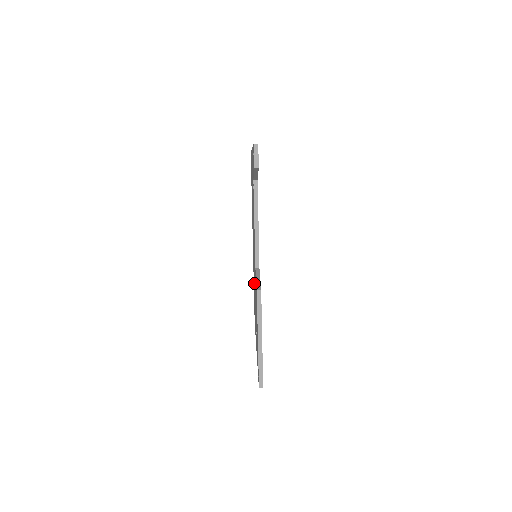
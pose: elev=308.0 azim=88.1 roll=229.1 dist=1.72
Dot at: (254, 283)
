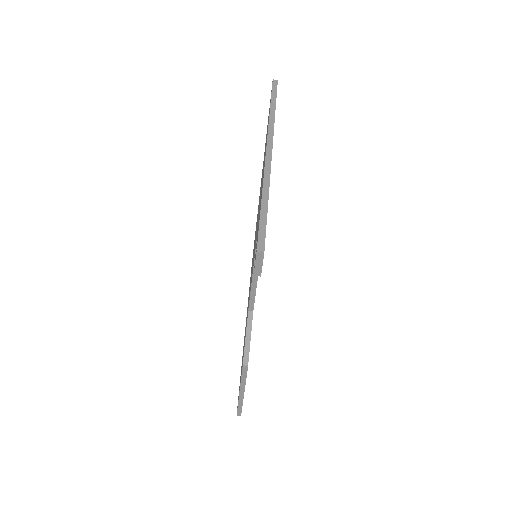
Dot at: occluded
